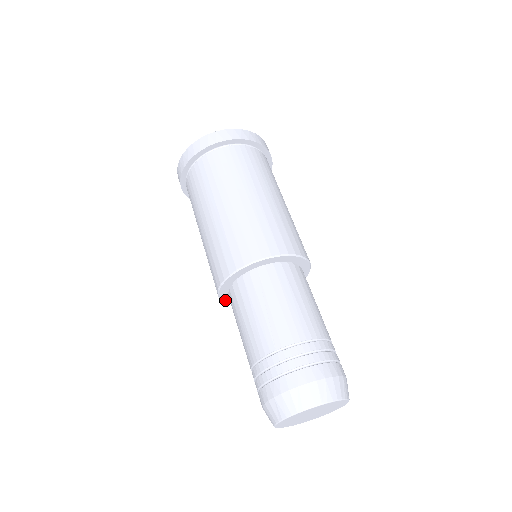
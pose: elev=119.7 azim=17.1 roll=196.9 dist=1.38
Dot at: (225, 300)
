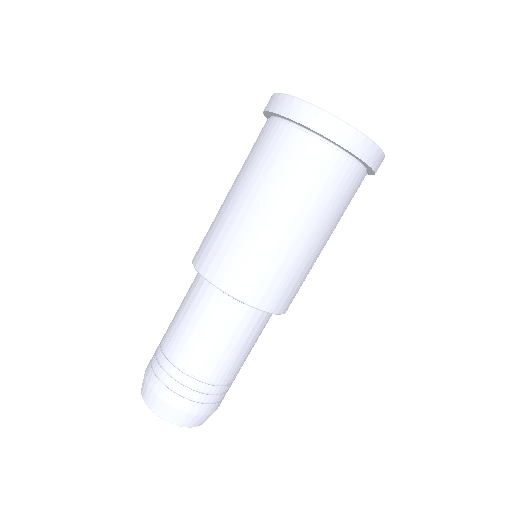
Dot at: occluded
